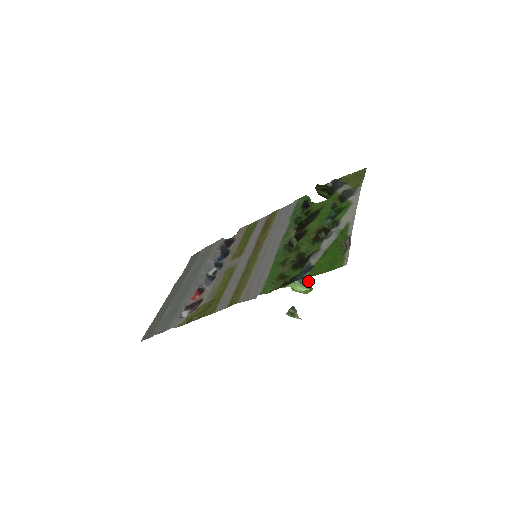
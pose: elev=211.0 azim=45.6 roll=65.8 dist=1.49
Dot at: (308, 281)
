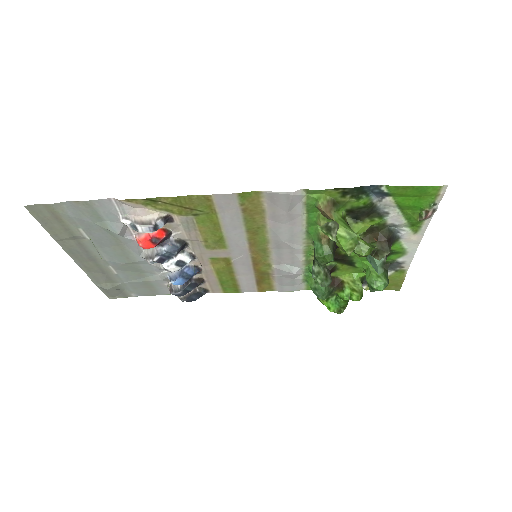
Dot at: occluded
